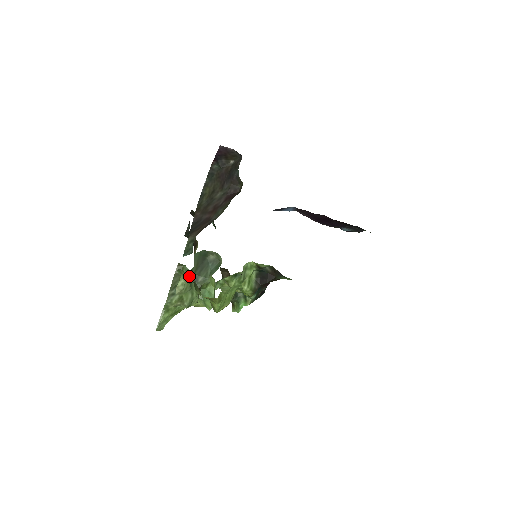
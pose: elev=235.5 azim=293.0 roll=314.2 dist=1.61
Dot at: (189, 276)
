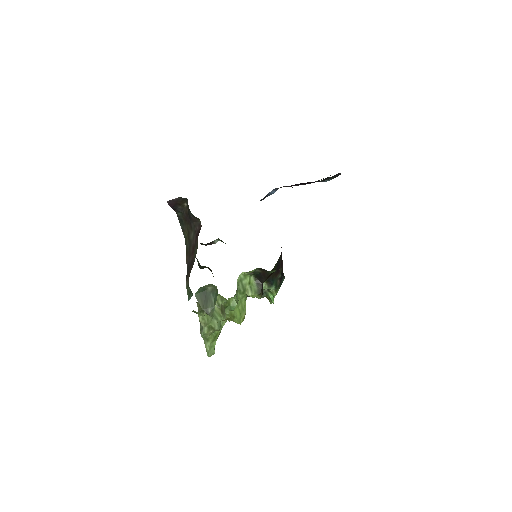
Dot at: (201, 312)
